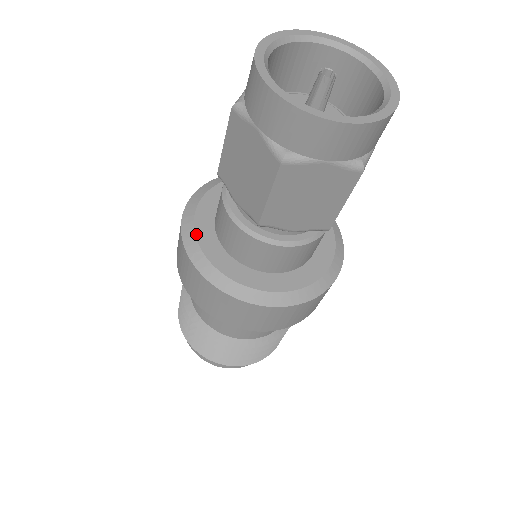
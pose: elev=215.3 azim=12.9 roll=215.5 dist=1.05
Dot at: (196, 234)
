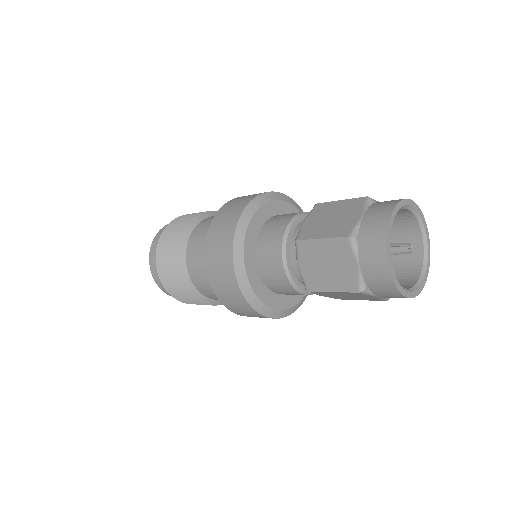
Dot at: (264, 303)
